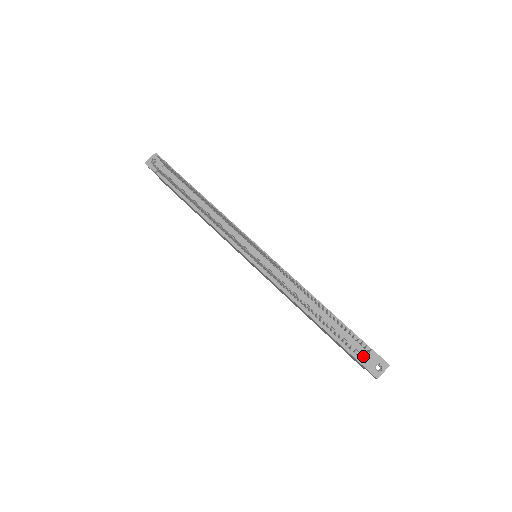
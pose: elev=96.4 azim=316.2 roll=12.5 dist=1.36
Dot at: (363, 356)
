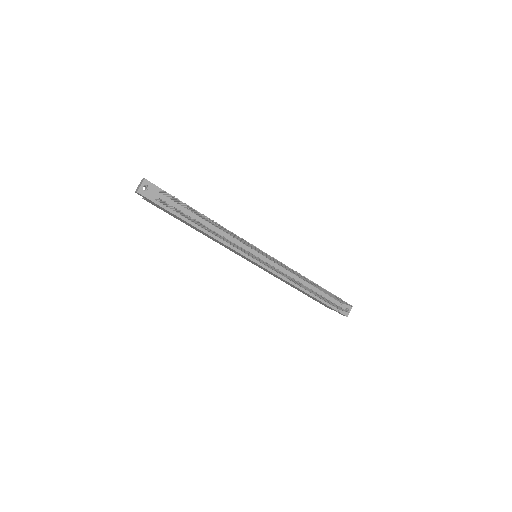
Dot at: occluded
